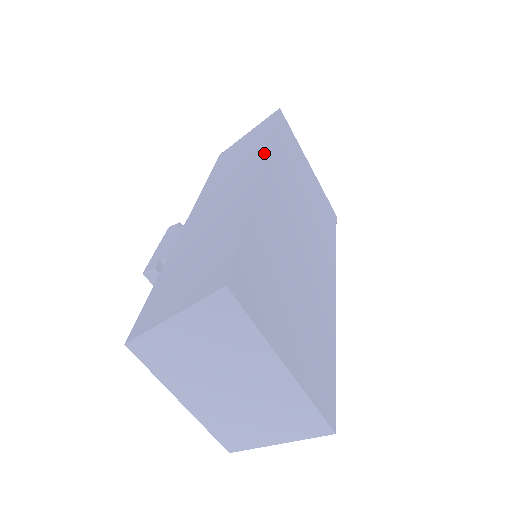
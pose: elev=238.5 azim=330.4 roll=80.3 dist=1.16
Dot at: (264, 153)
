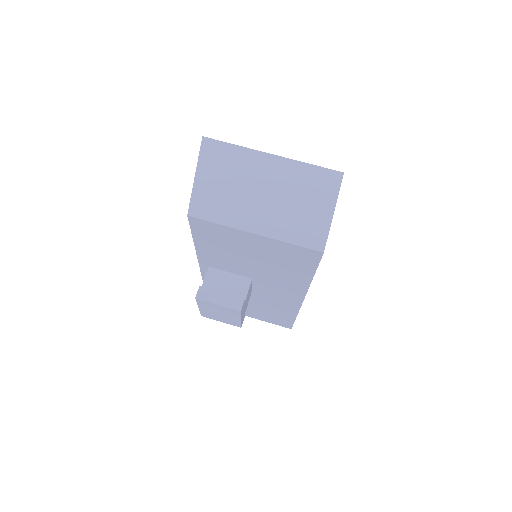
Dot at: occluded
